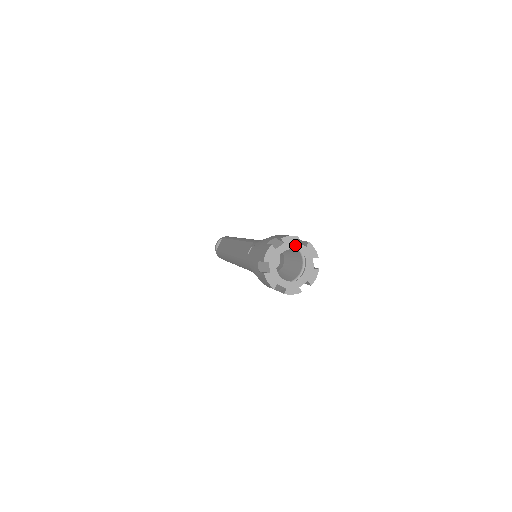
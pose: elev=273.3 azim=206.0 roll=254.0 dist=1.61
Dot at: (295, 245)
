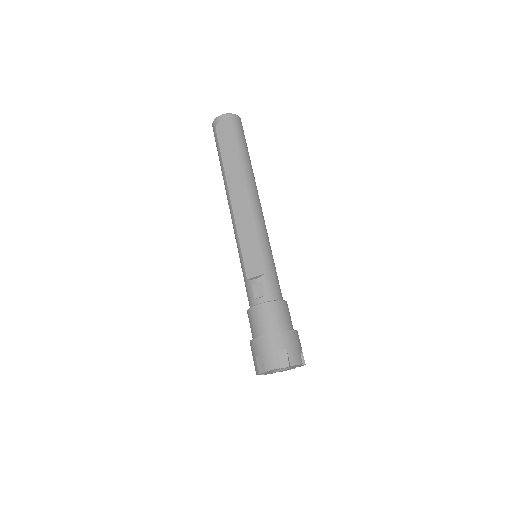
Dot at: (295, 366)
